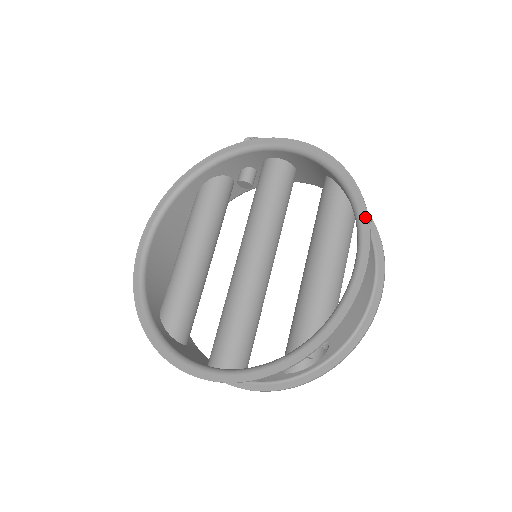
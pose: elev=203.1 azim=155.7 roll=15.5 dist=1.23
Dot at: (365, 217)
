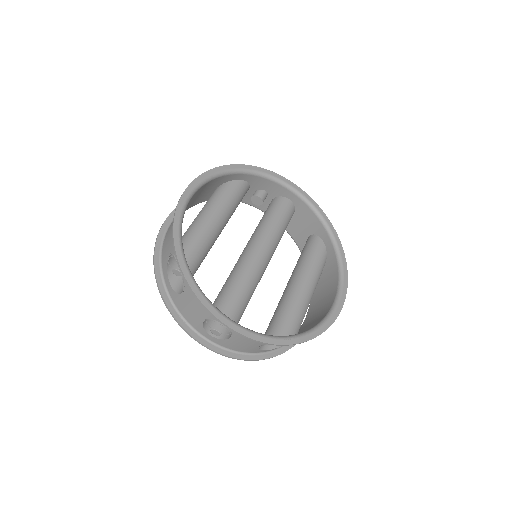
Dot at: (346, 277)
